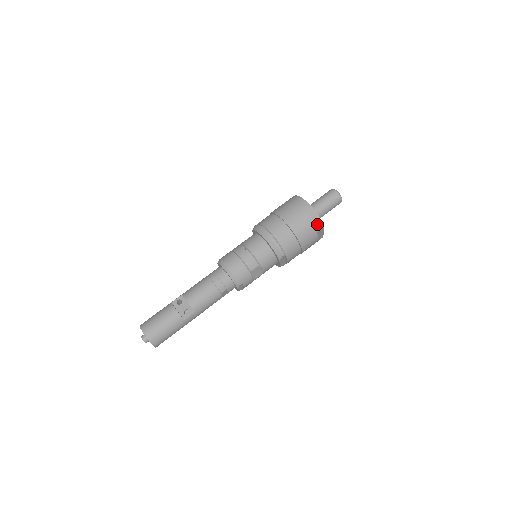
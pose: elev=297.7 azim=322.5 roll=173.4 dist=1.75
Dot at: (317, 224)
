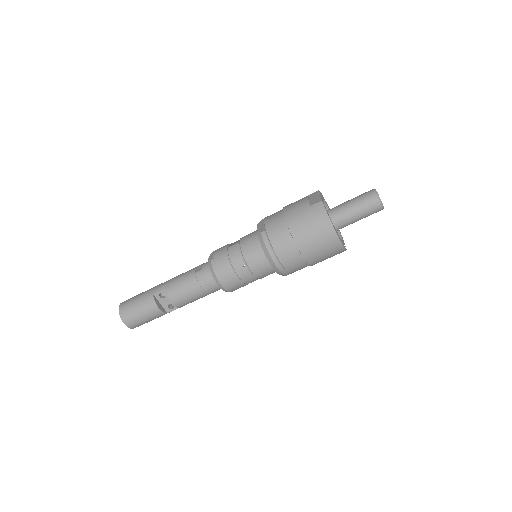
Dot at: (339, 252)
